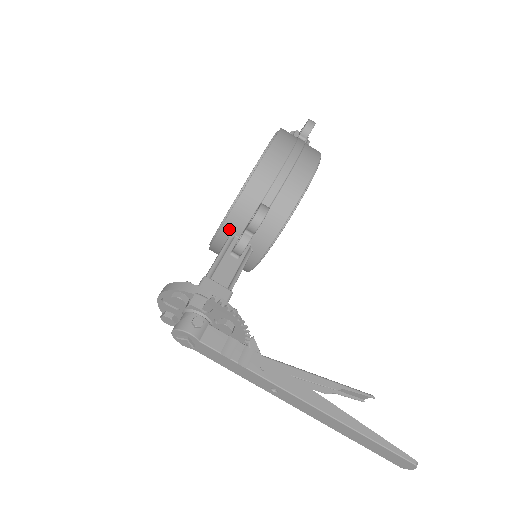
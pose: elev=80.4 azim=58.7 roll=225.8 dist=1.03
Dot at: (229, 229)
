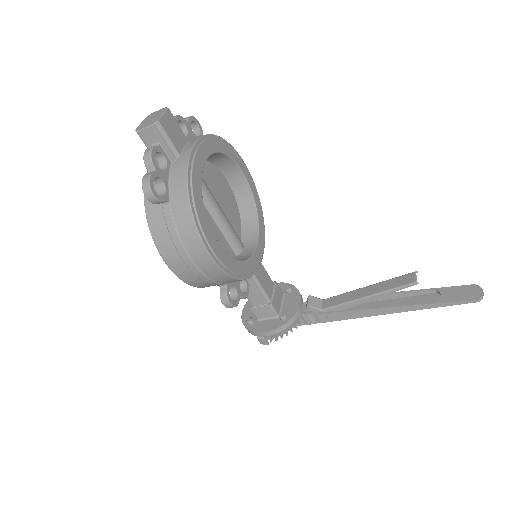
Dot at: occluded
